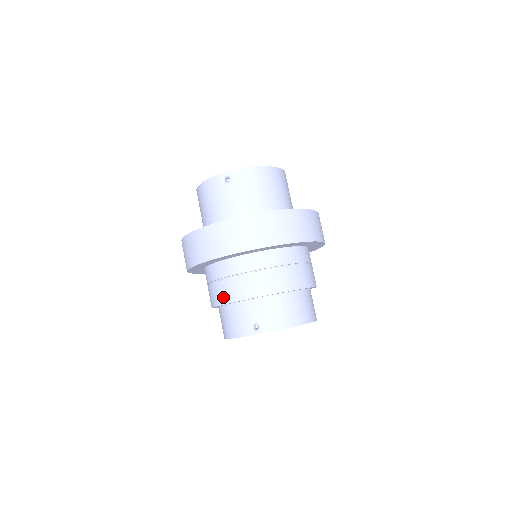
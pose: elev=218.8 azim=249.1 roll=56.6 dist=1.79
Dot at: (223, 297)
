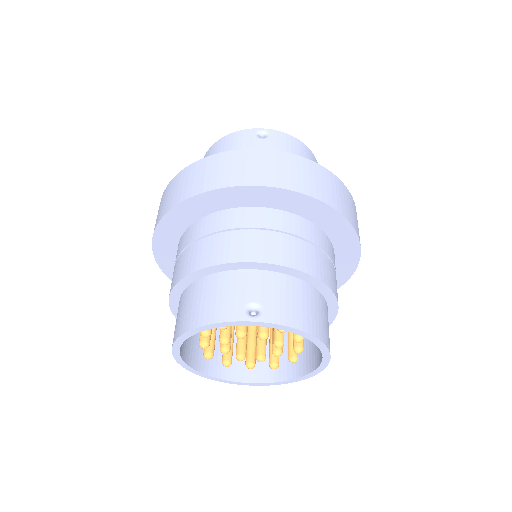
Dot at: (212, 256)
